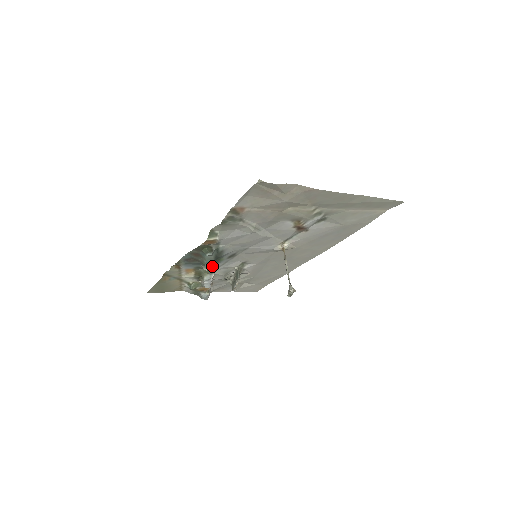
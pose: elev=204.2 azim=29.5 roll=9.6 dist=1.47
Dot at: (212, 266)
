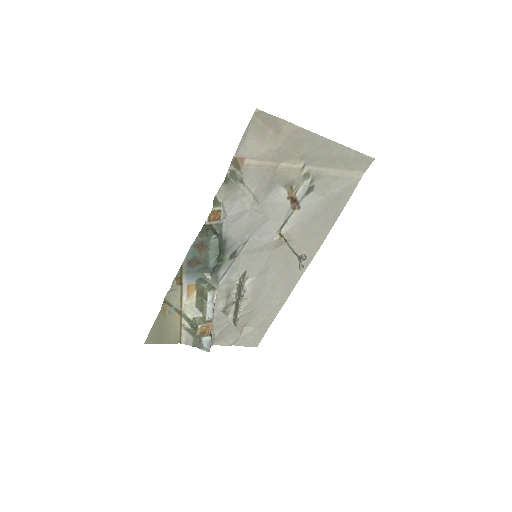
Dot at: (214, 275)
